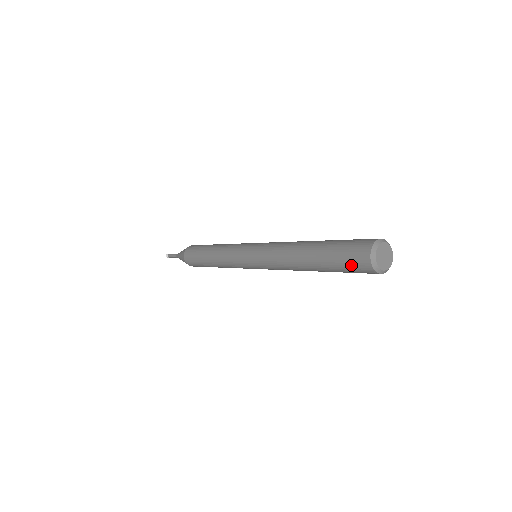
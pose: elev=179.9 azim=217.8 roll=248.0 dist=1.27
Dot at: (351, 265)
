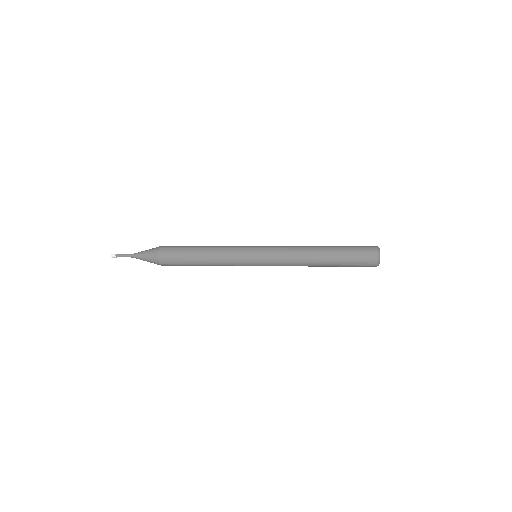
Dot at: (362, 265)
